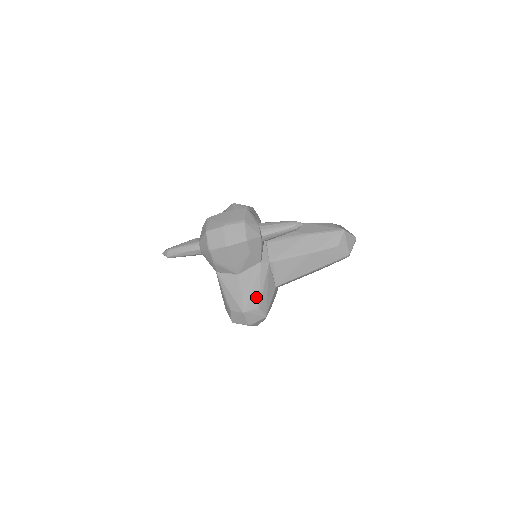
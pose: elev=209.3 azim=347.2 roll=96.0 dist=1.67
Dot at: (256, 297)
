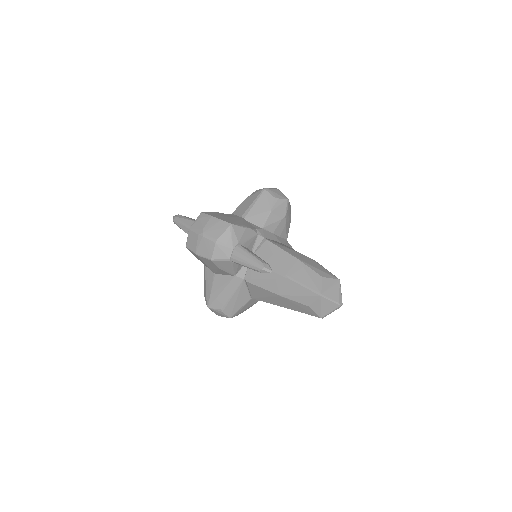
Dot at: (221, 301)
